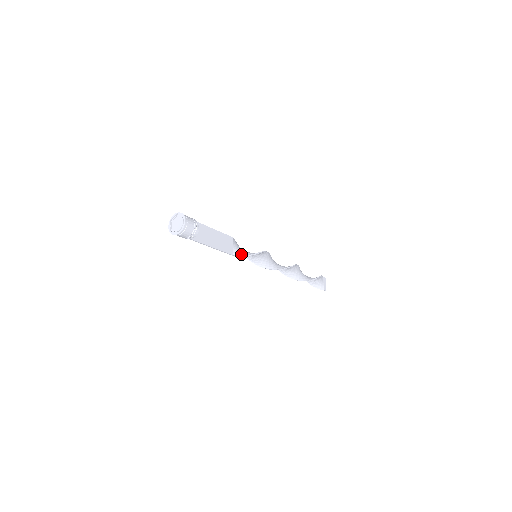
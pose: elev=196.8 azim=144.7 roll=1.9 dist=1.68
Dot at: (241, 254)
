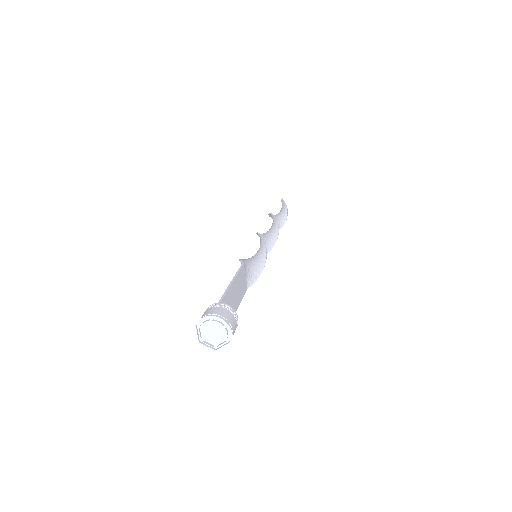
Dot at: (254, 279)
